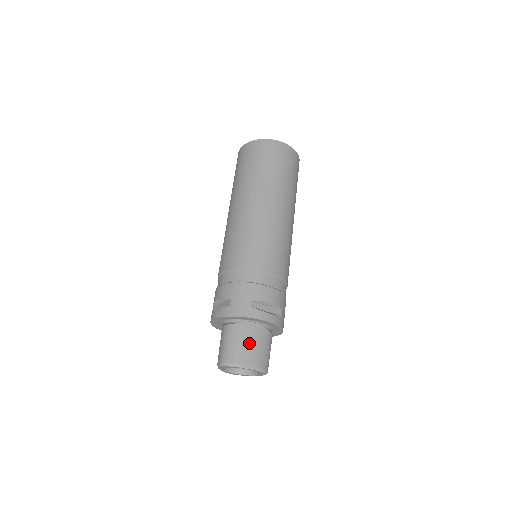
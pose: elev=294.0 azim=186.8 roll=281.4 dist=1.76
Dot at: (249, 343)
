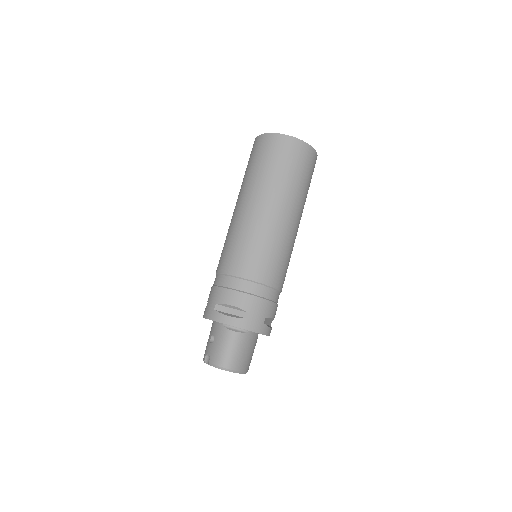
Dot at: (248, 351)
